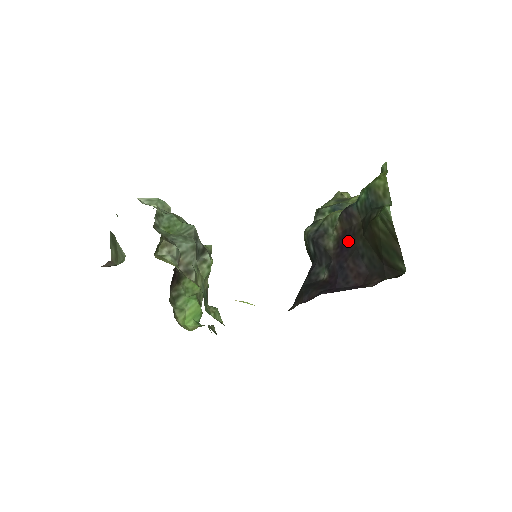
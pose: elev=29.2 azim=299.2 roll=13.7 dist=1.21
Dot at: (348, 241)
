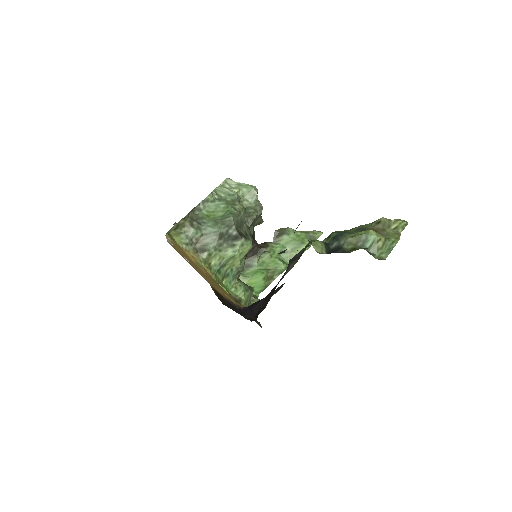
Dot at: occluded
